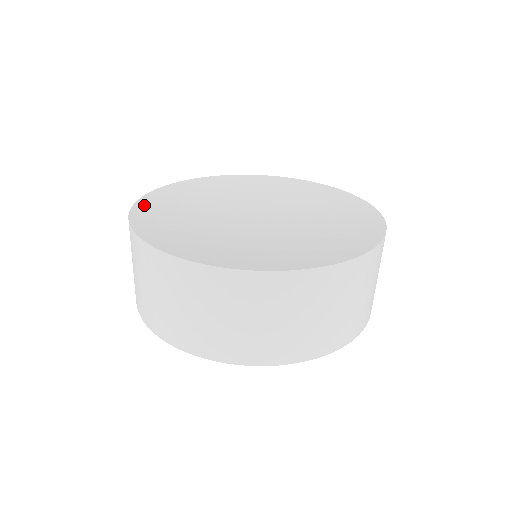
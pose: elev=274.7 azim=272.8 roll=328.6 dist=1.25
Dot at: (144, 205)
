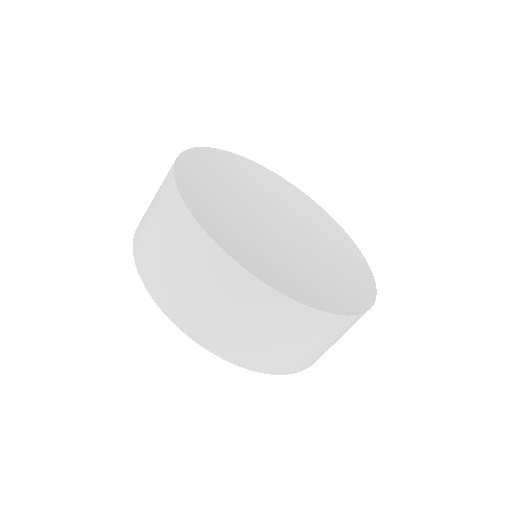
Dot at: (206, 153)
